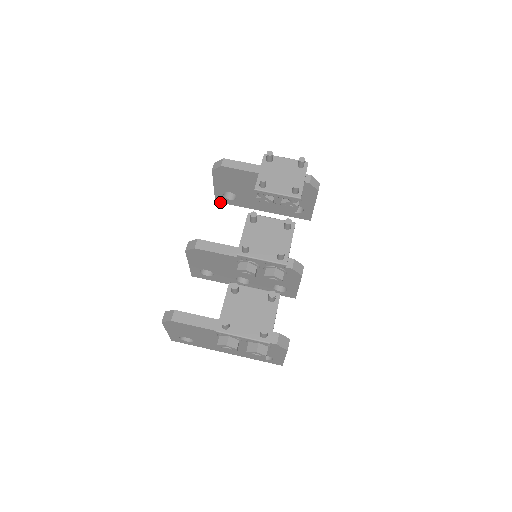
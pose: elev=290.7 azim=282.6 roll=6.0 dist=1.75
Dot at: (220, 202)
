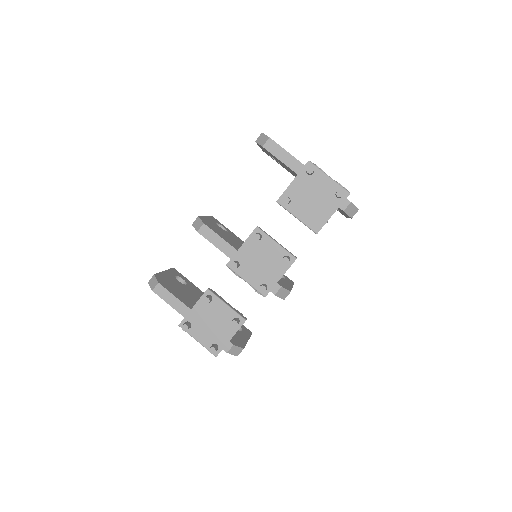
Dot at: occluded
